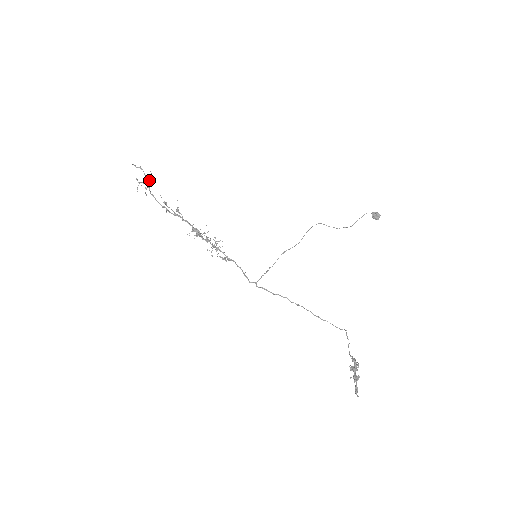
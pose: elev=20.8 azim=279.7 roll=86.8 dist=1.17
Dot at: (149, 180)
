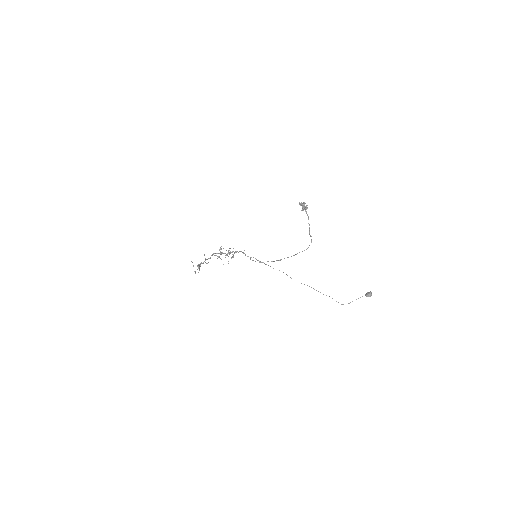
Dot at: occluded
